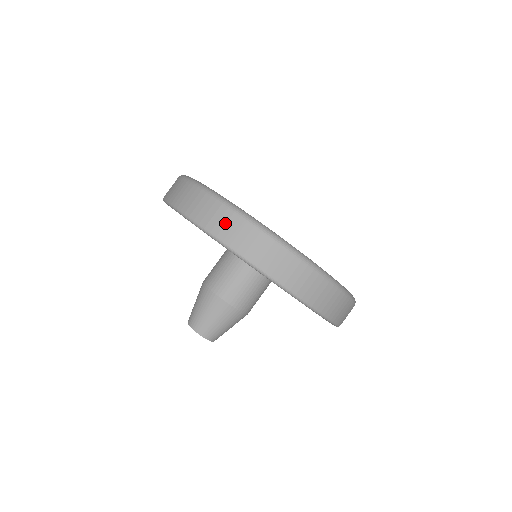
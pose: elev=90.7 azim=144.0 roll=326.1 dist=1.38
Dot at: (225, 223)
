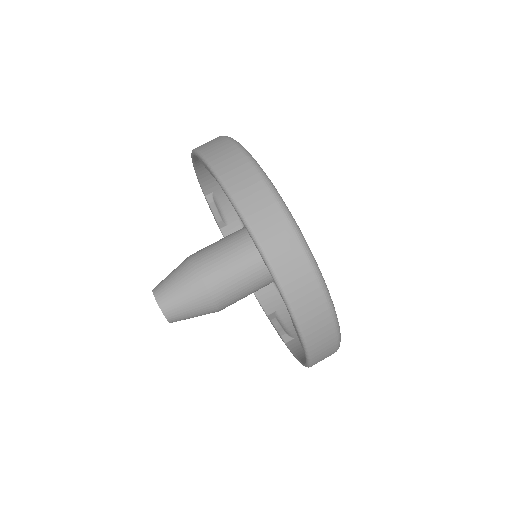
Dot at: (235, 167)
